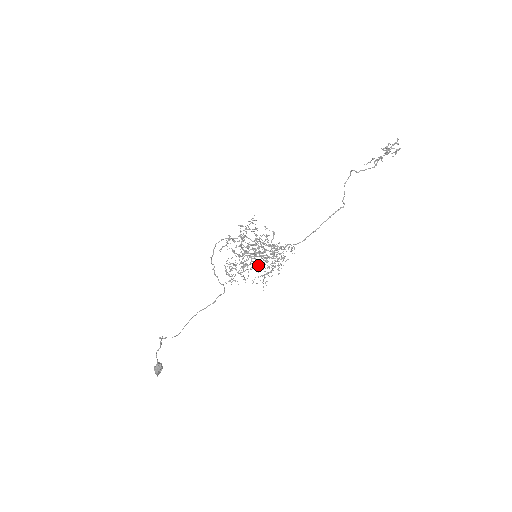
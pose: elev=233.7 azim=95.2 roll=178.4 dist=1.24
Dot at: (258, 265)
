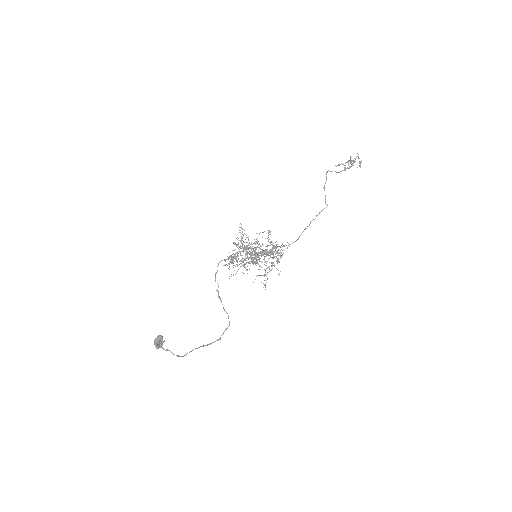
Dot at: occluded
